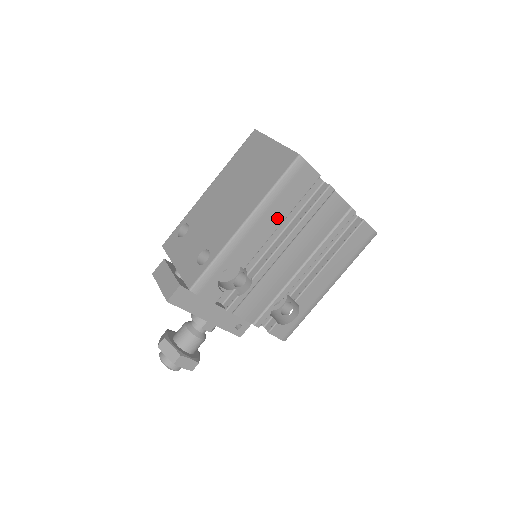
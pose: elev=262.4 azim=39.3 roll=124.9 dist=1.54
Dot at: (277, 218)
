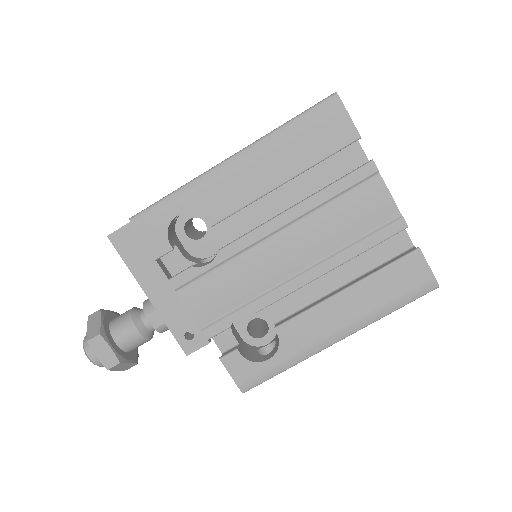
Dot at: (279, 172)
